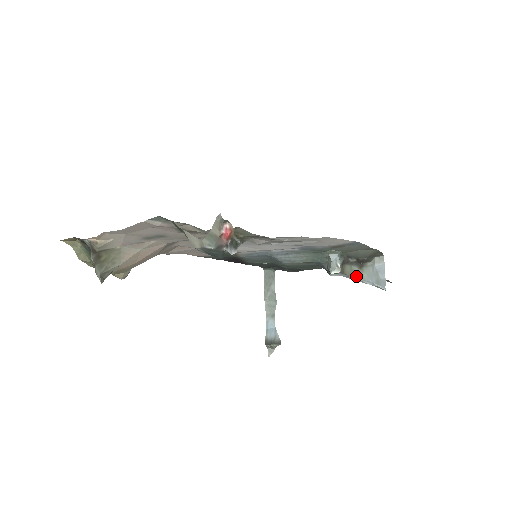
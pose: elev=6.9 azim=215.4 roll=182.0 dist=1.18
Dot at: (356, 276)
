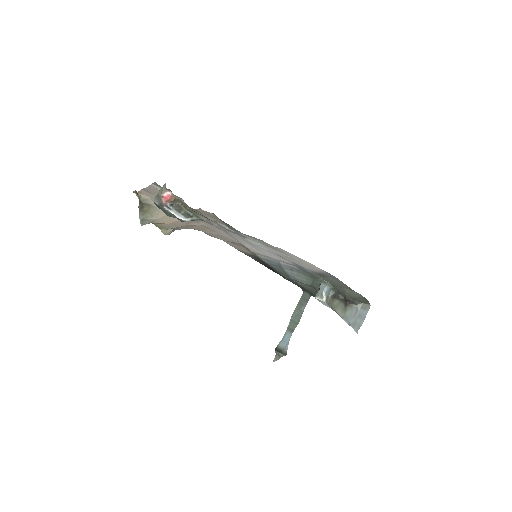
Dot at: (339, 311)
